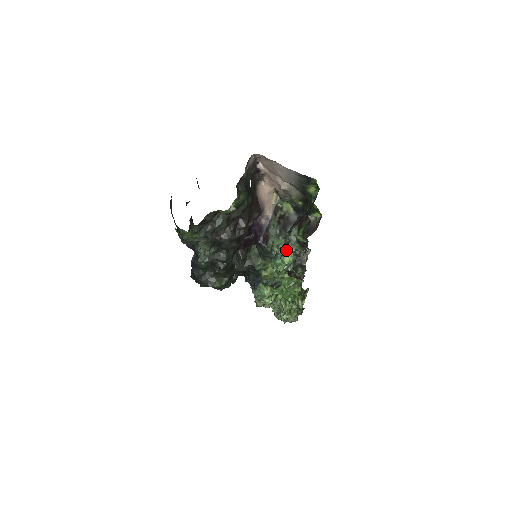
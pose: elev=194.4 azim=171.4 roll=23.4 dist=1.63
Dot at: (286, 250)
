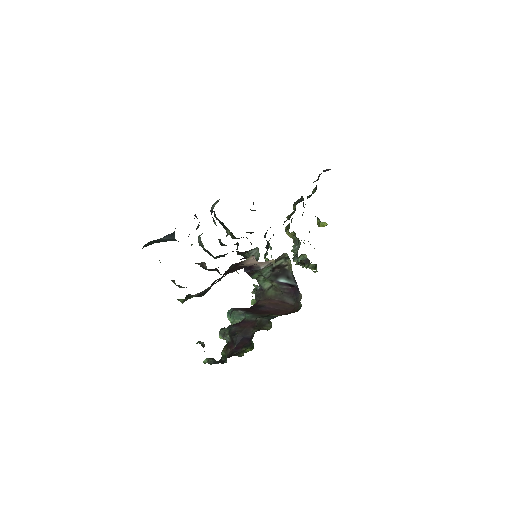
Dot at: (221, 336)
